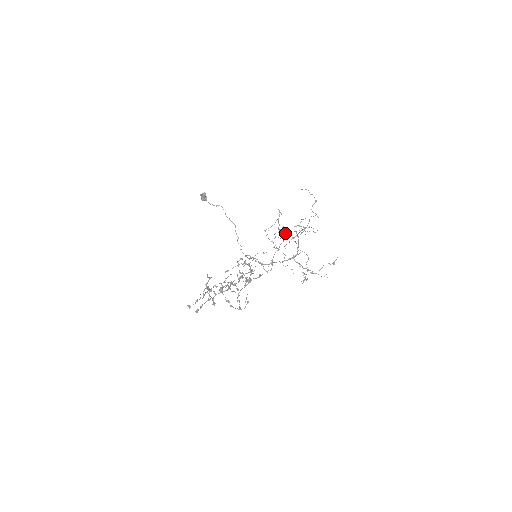
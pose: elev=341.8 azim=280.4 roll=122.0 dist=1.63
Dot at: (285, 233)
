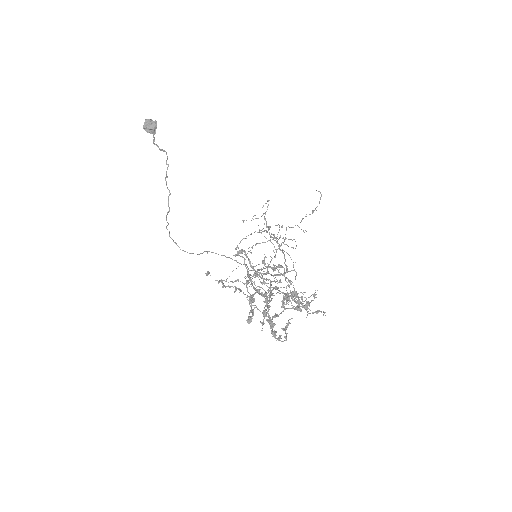
Dot at: (279, 237)
